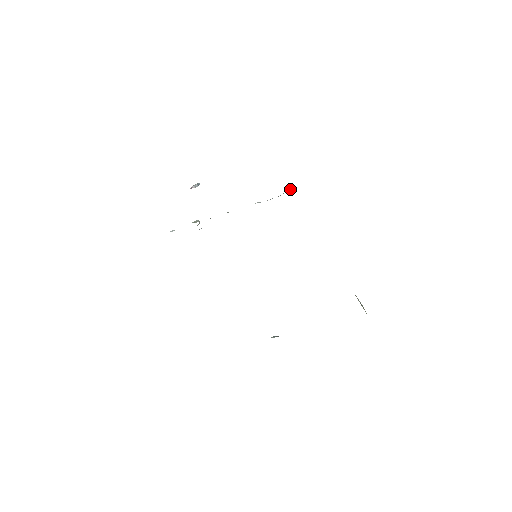
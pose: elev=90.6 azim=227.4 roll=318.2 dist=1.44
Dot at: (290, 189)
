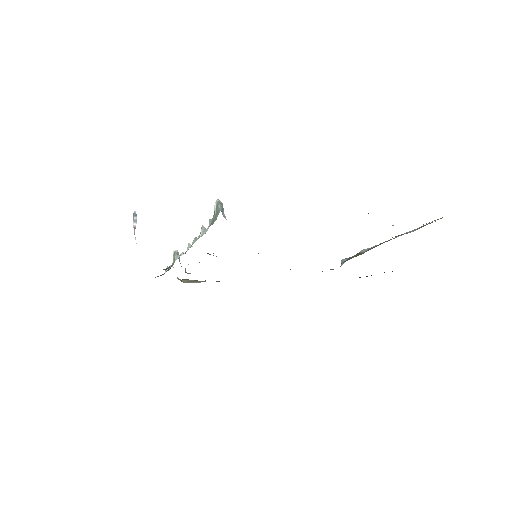
Dot at: (215, 202)
